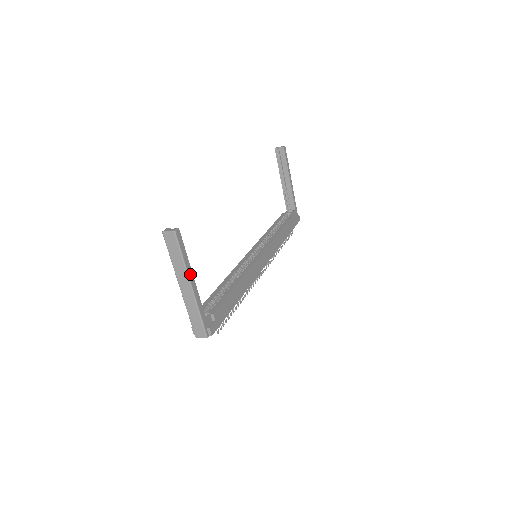
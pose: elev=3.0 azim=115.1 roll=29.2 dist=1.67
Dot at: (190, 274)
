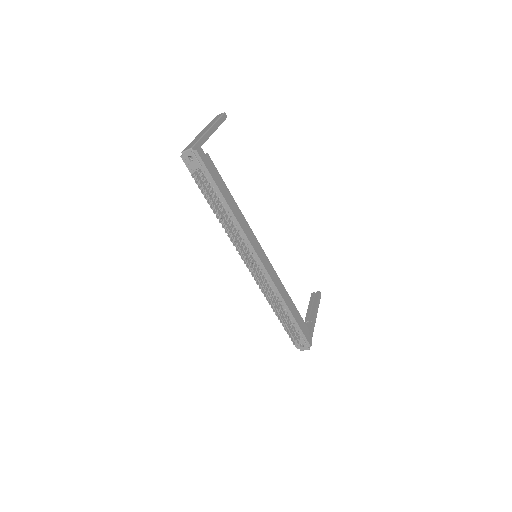
Dot at: (215, 127)
